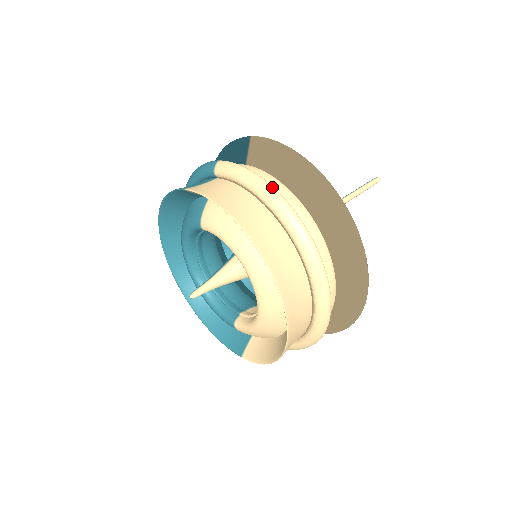
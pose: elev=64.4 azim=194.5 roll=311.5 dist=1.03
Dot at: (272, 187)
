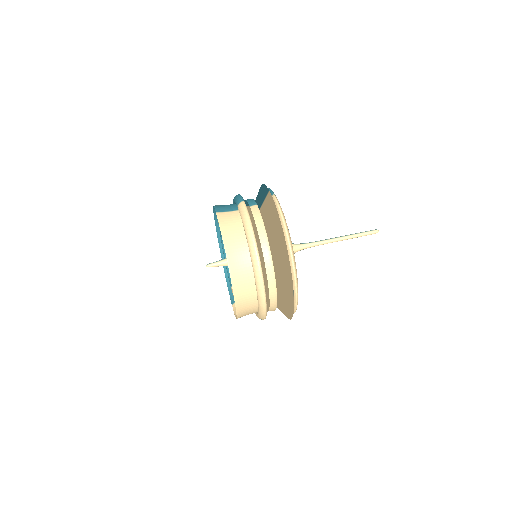
Dot at: (253, 234)
